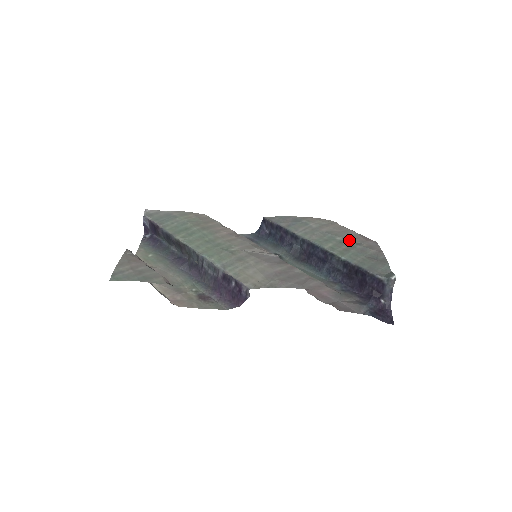
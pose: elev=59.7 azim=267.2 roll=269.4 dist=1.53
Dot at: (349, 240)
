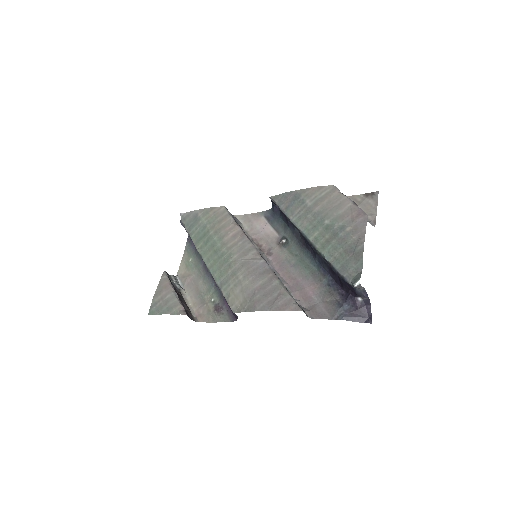
Dot at: (336, 223)
